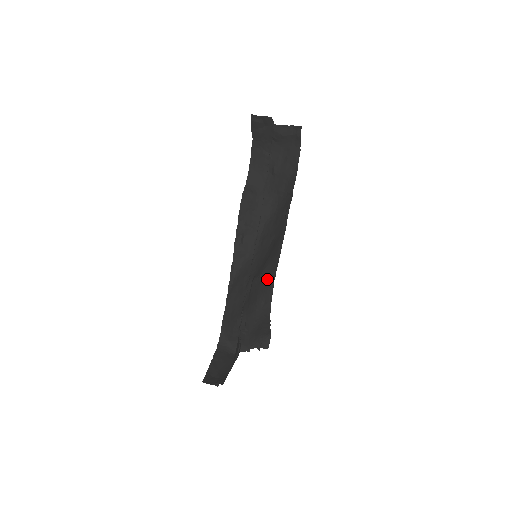
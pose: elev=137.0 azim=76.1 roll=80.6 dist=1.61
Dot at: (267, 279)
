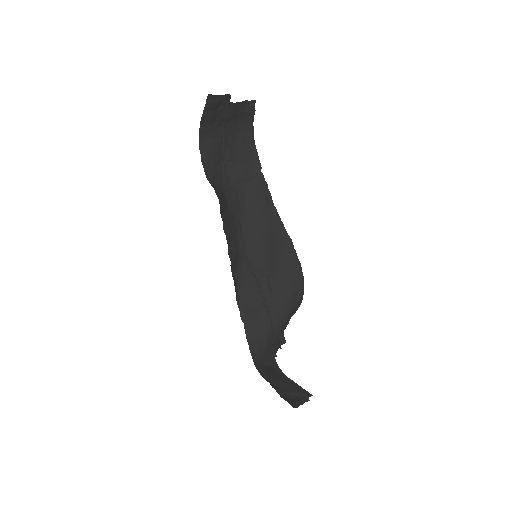
Dot at: (291, 272)
